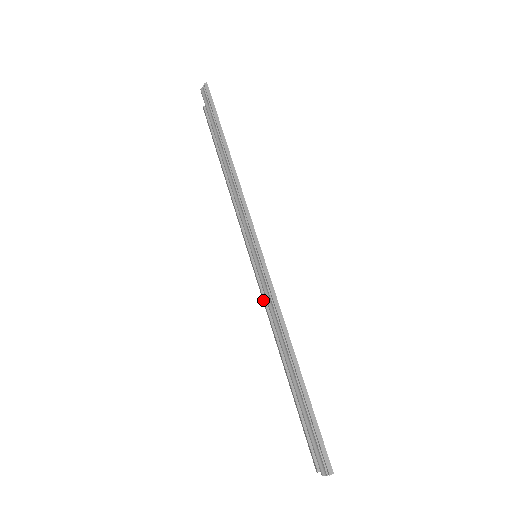
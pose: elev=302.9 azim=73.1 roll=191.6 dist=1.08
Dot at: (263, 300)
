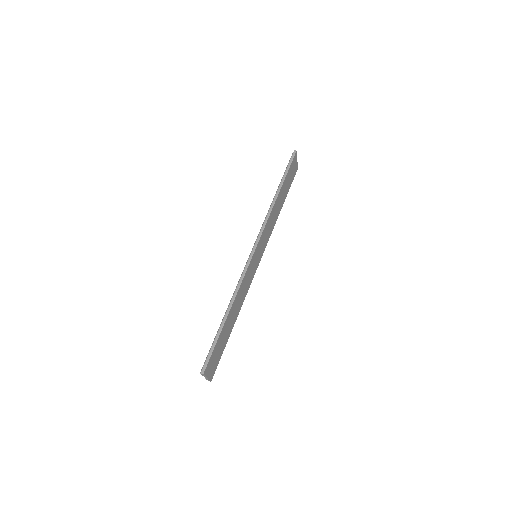
Dot at: occluded
